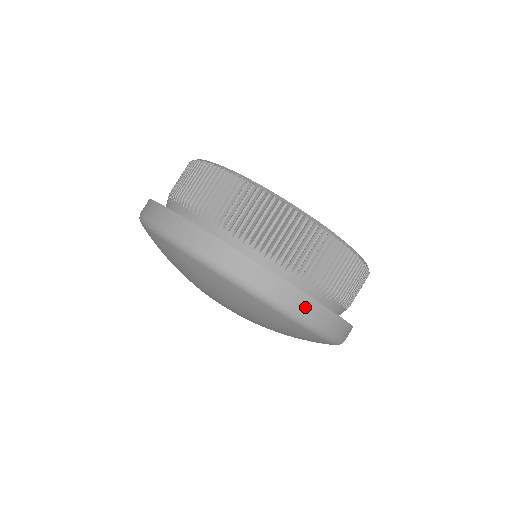
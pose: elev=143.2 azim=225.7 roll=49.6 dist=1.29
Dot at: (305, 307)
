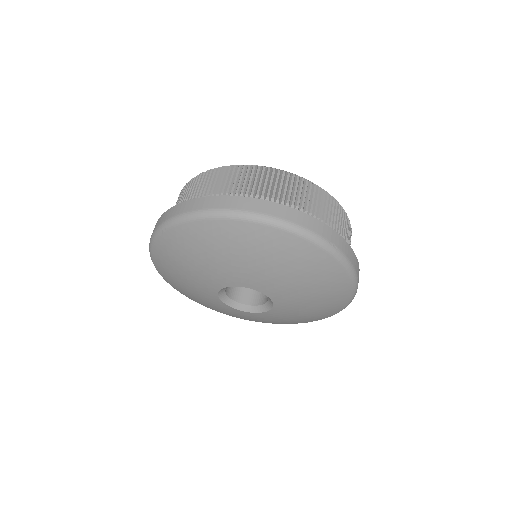
Dot at: (349, 253)
